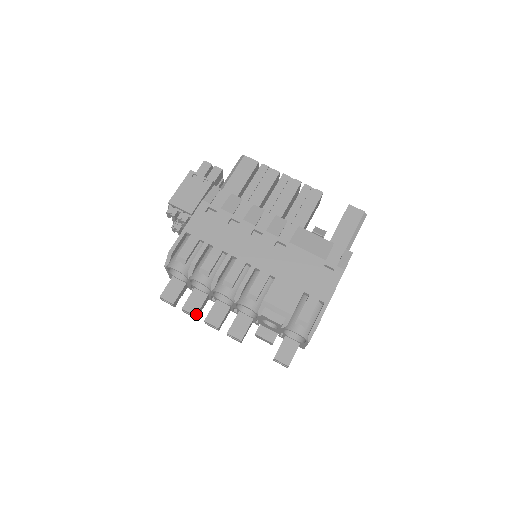
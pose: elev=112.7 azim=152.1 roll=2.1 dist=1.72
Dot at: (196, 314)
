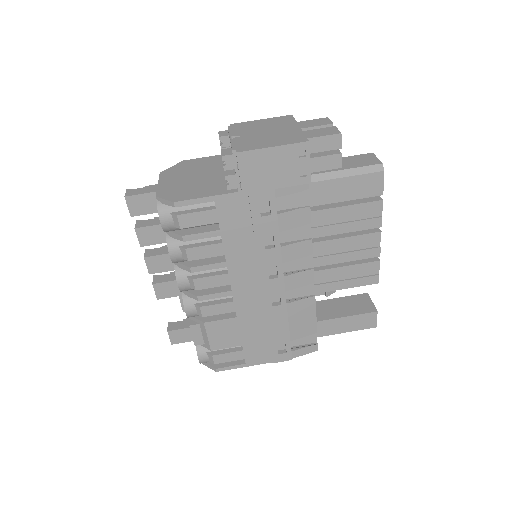
Dot at: (143, 246)
